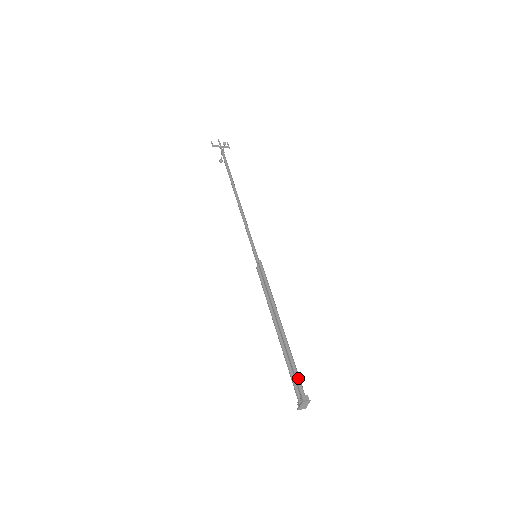
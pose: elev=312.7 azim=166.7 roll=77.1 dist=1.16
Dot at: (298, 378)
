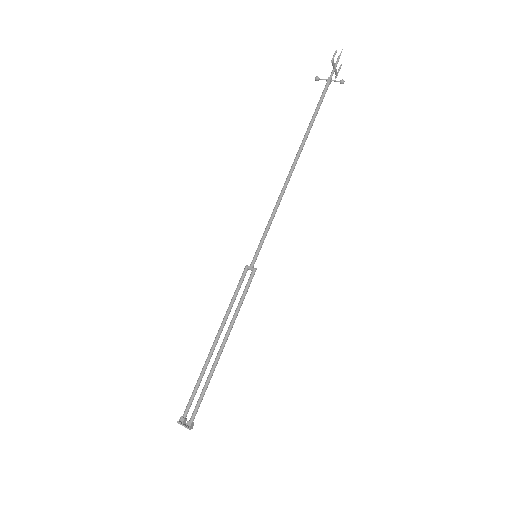
Dot at: (199, 406)
